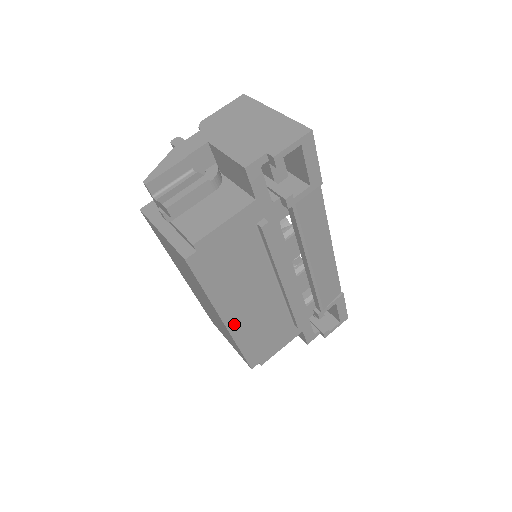
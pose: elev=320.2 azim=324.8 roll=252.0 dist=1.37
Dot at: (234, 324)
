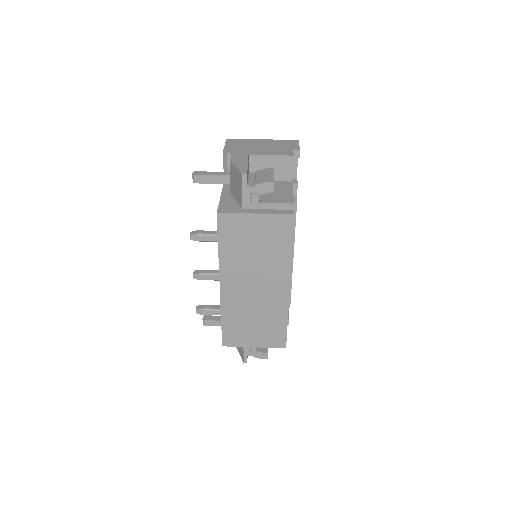
Dot at: occluded
